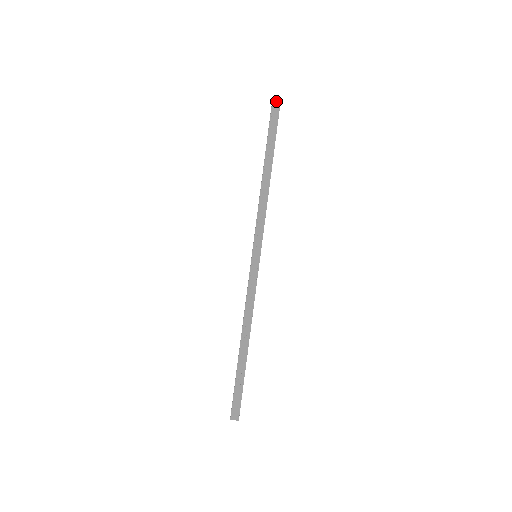
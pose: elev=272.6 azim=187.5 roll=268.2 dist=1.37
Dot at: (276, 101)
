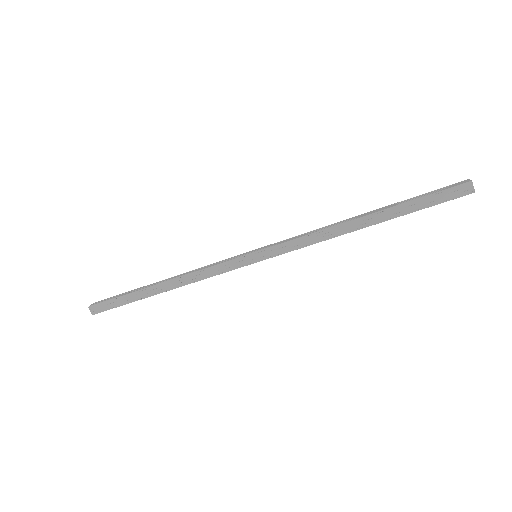
Dot at: (466, 188)
